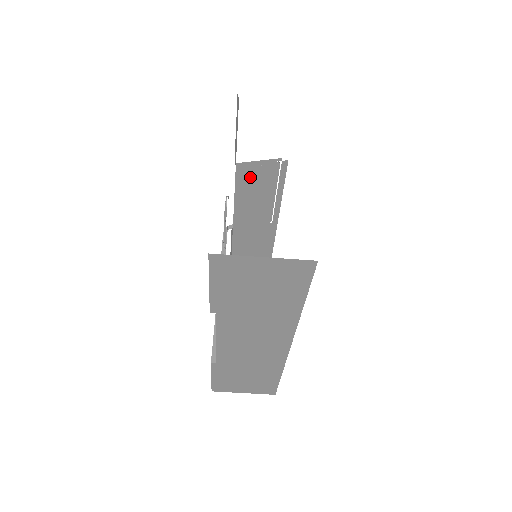
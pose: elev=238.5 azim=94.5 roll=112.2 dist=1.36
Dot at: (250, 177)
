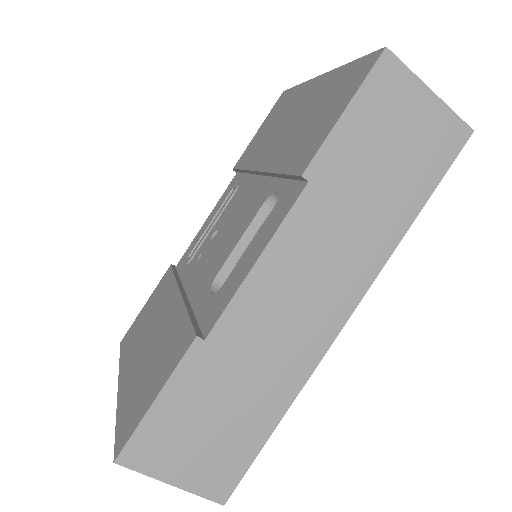
Dot at: occluded
